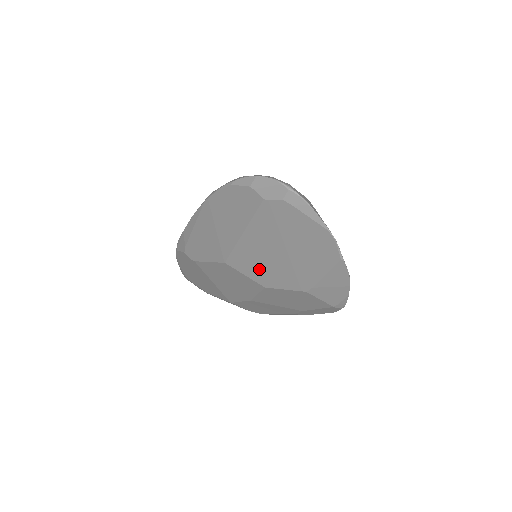
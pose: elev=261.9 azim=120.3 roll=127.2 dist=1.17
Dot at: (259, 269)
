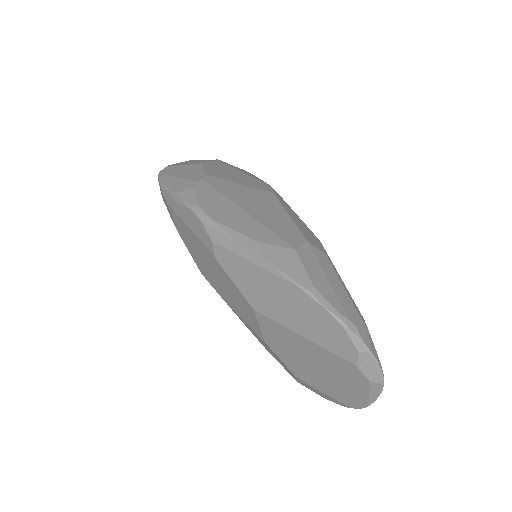
Dot at: (279, 342)
